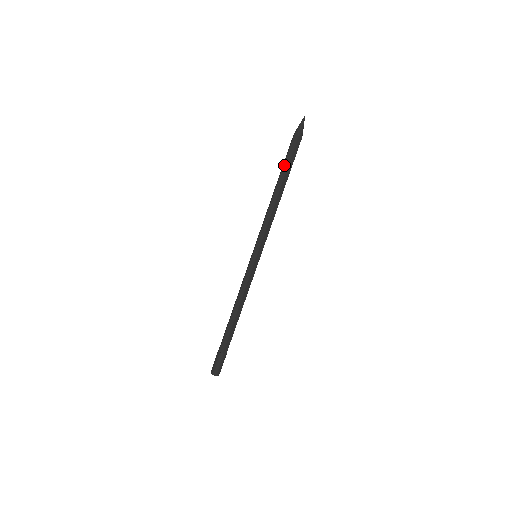
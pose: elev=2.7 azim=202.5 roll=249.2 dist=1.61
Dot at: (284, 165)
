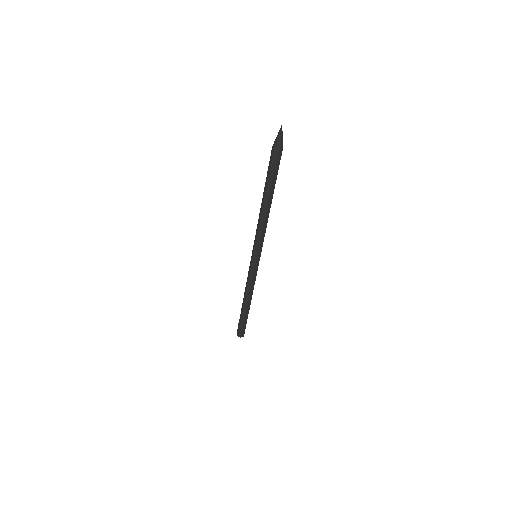
Dot at: (268, 180)
